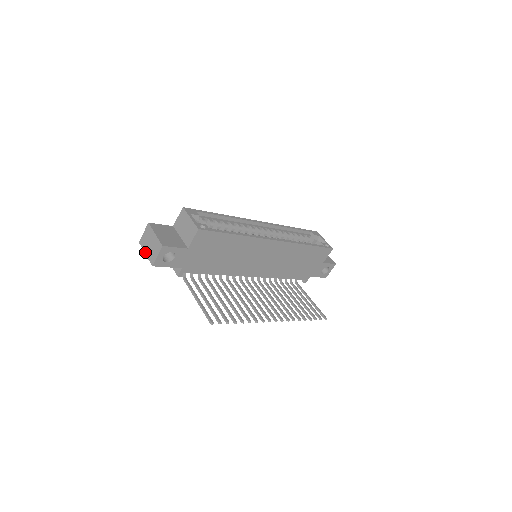
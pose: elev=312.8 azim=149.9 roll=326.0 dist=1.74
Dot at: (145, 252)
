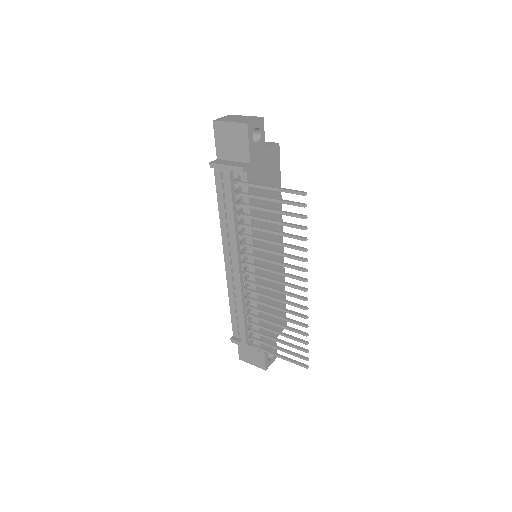
Dot at: (229, 121)
